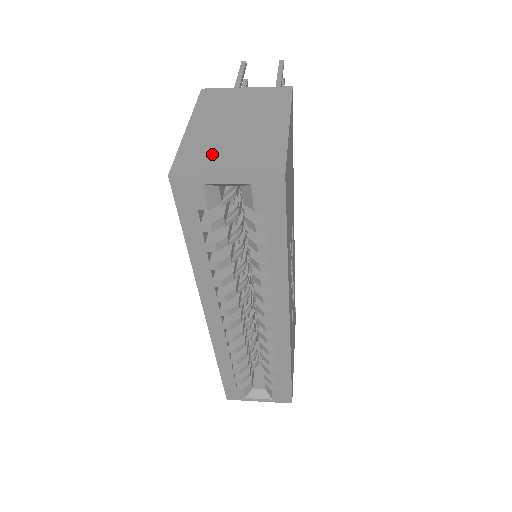
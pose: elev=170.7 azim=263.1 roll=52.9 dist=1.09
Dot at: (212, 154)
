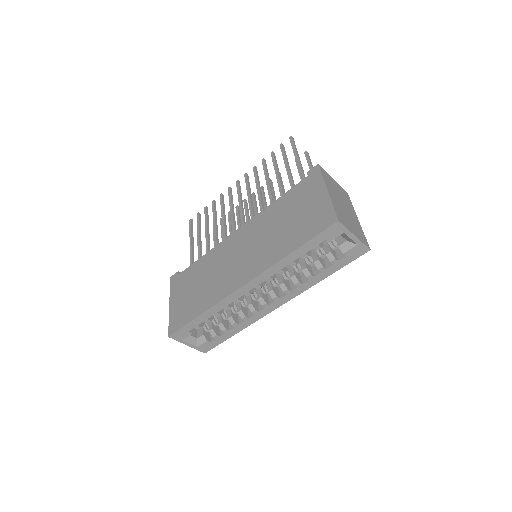
Dot at: (345, 218)
